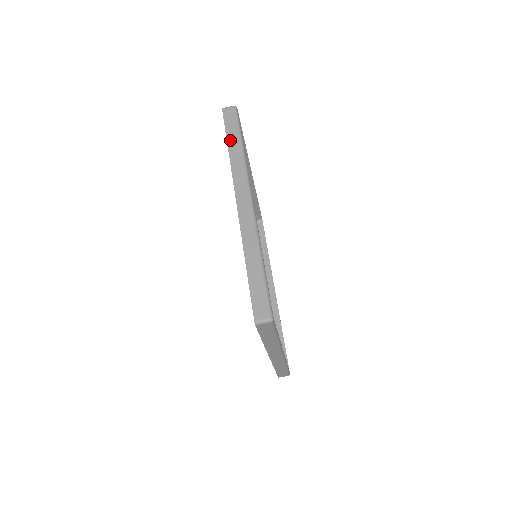
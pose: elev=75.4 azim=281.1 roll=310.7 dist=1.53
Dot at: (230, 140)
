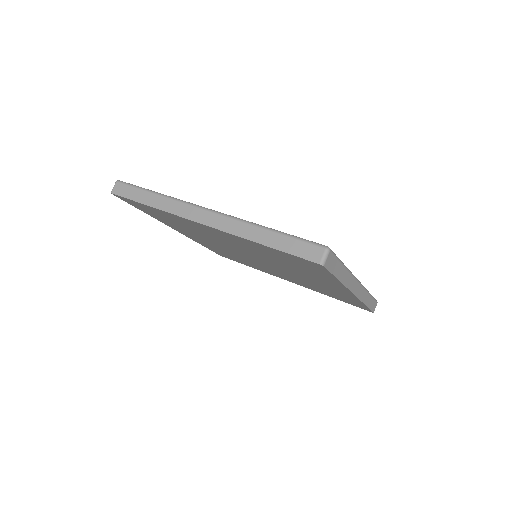
Dot at: (143, 200)
